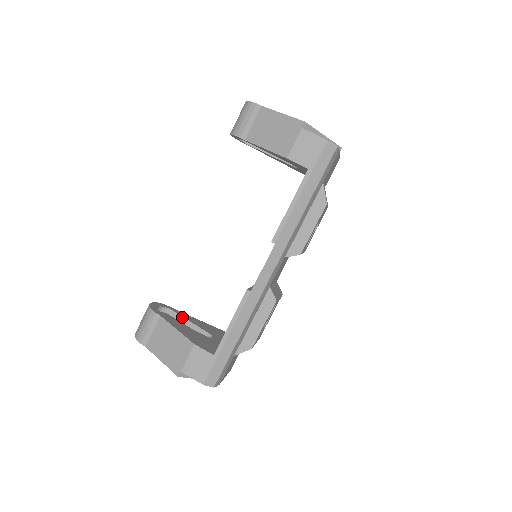
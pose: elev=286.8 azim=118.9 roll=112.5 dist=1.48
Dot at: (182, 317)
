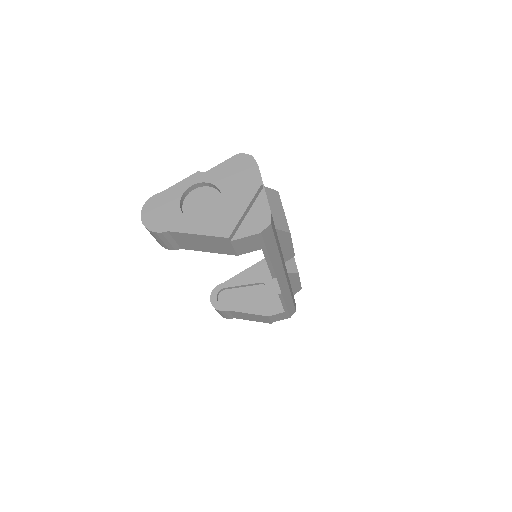
Dot at: (234, 287)
